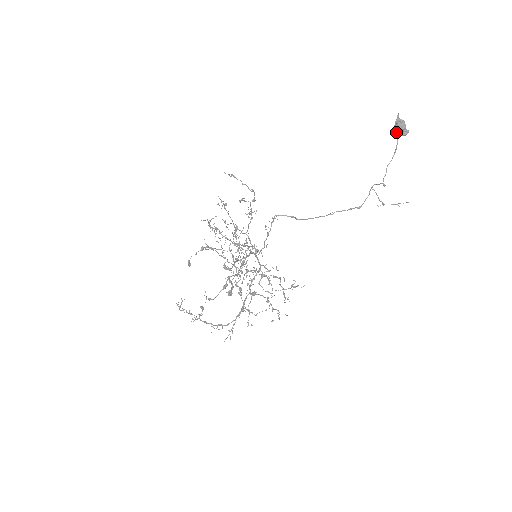
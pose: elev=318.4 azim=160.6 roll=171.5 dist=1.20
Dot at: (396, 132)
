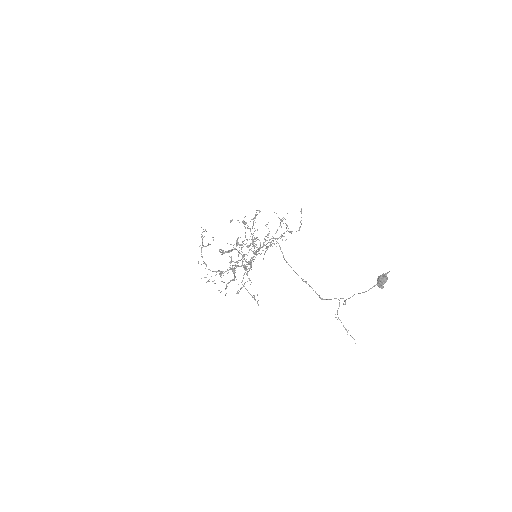
Dot at: (377, 280)
